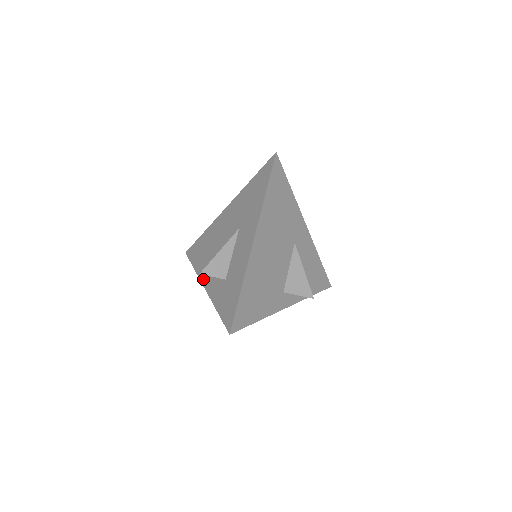
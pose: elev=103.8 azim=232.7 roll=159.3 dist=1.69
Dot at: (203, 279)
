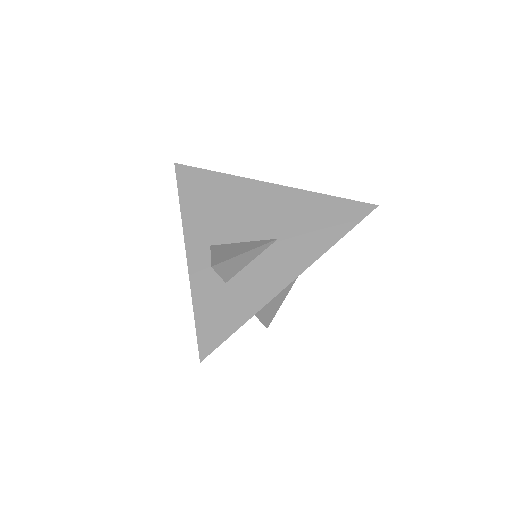
Dot at: (190, 239)
